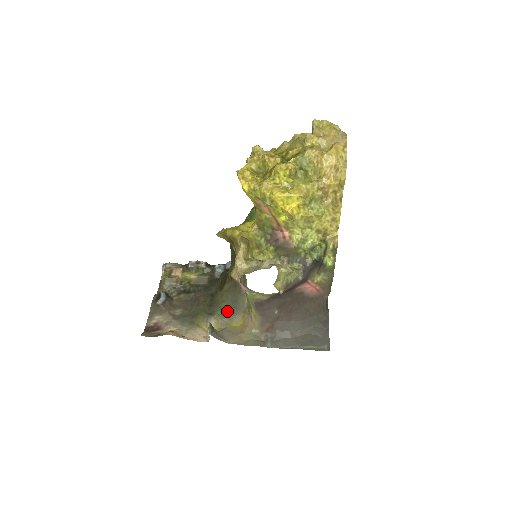
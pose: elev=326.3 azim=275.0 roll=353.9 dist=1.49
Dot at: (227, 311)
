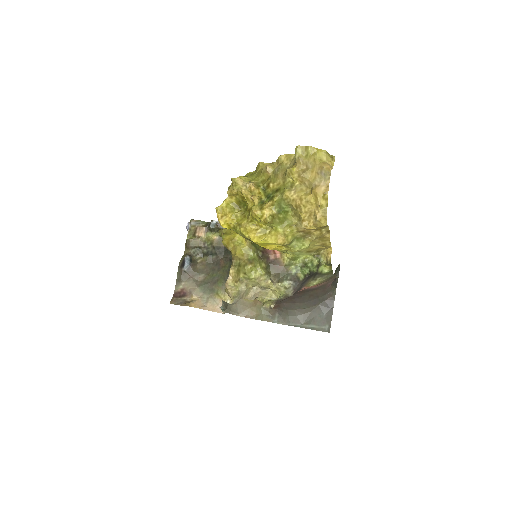
Dot at: occluded
